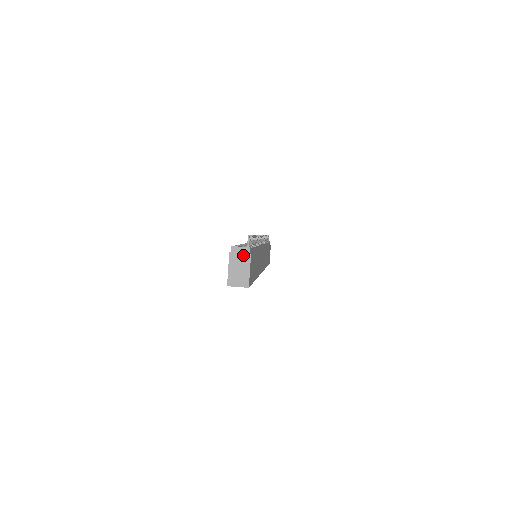
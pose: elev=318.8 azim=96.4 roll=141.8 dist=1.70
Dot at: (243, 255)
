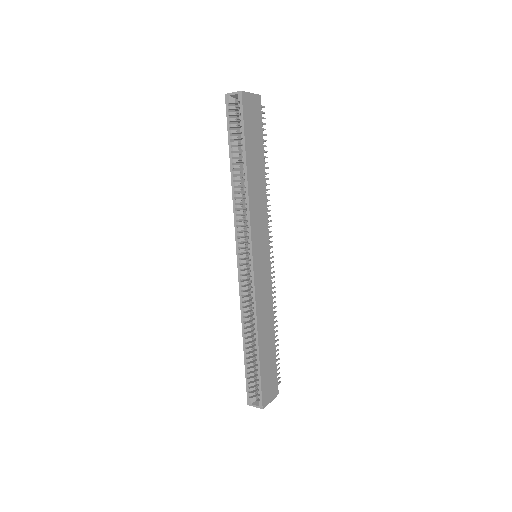
Dot at: occluded
